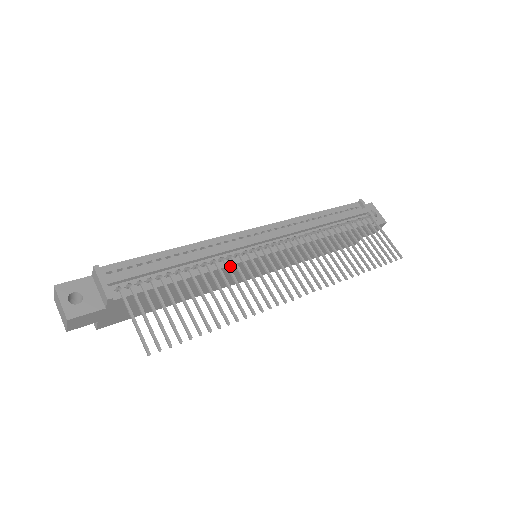
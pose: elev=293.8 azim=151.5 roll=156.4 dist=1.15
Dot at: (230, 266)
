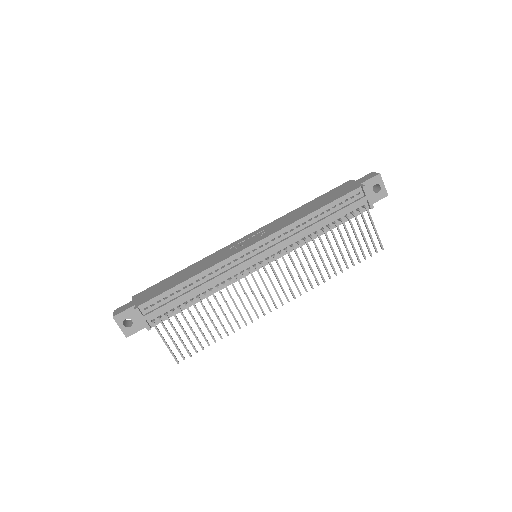
Dot at: occluded
